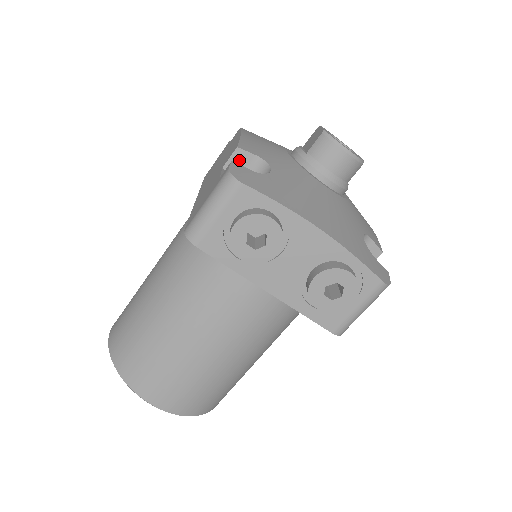
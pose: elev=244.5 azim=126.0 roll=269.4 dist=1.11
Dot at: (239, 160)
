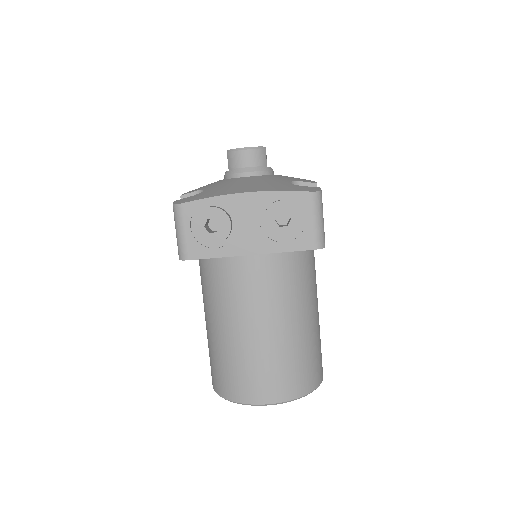
Dot at: occluded
